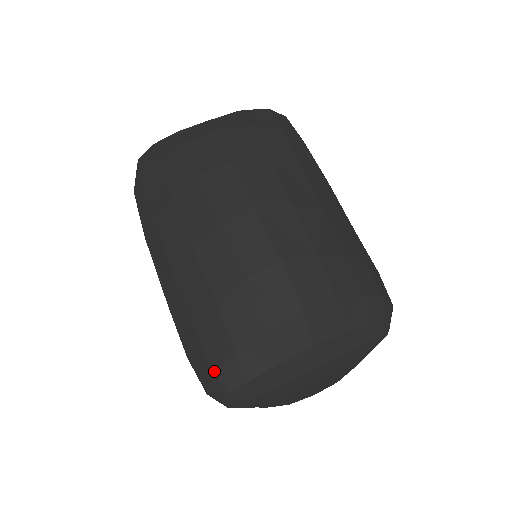
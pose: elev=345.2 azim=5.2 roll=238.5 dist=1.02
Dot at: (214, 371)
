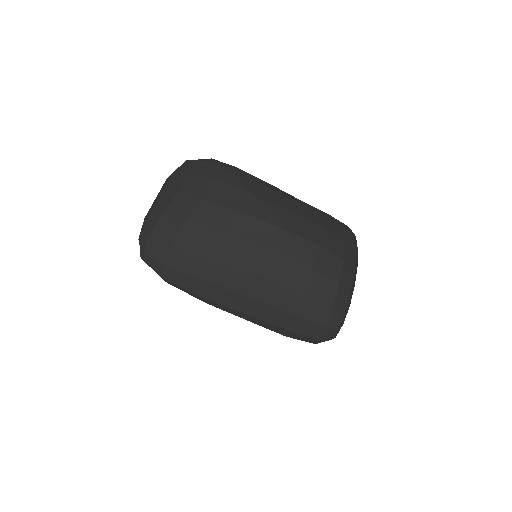
Dot at: (325, 326)
